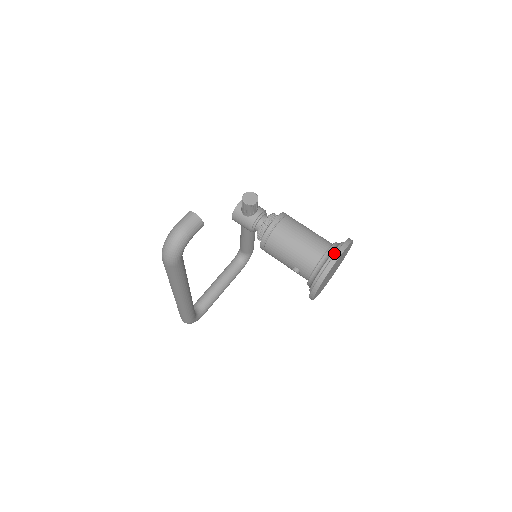
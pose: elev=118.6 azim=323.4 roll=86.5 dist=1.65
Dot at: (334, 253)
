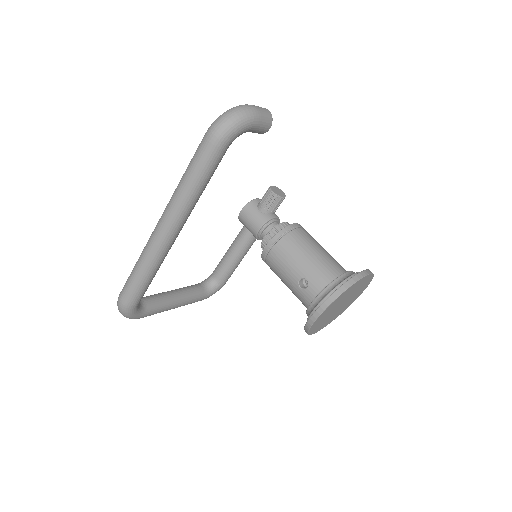
Dot at: occluded
